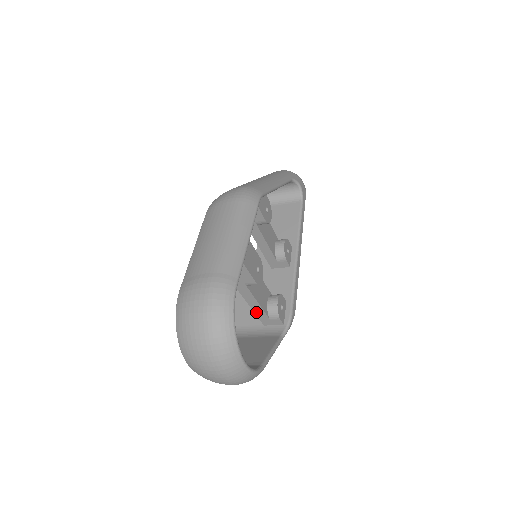
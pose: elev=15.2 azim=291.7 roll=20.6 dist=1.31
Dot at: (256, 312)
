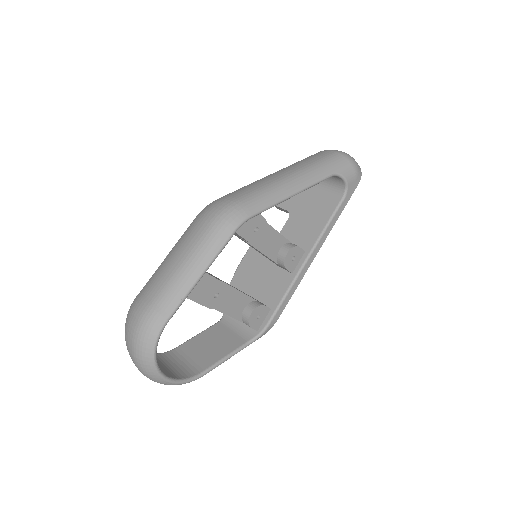
Dot at: occluded
